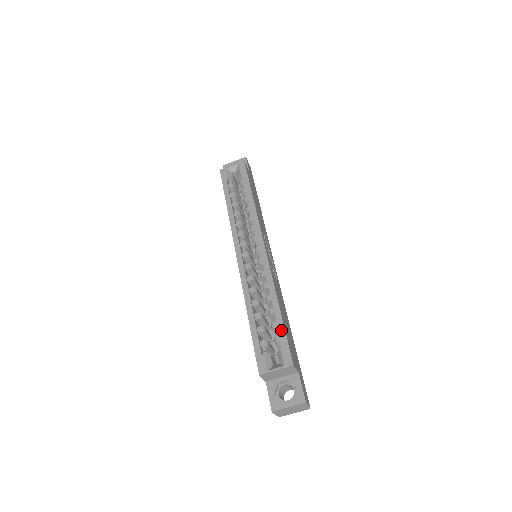
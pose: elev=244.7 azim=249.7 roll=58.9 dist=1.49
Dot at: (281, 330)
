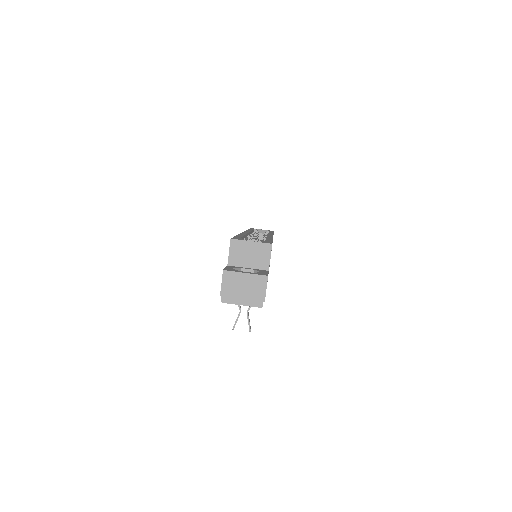
Dot at: (268, 240)
